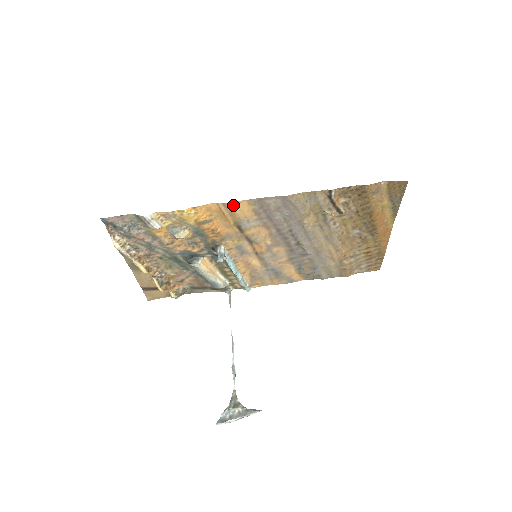
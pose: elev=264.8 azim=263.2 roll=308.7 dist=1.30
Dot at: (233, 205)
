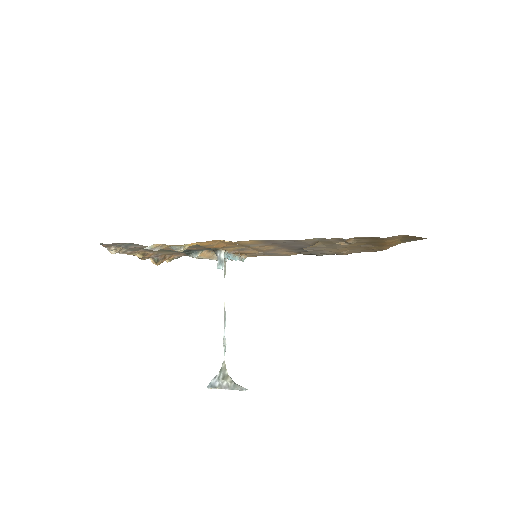
Dot at: (239, 241)
